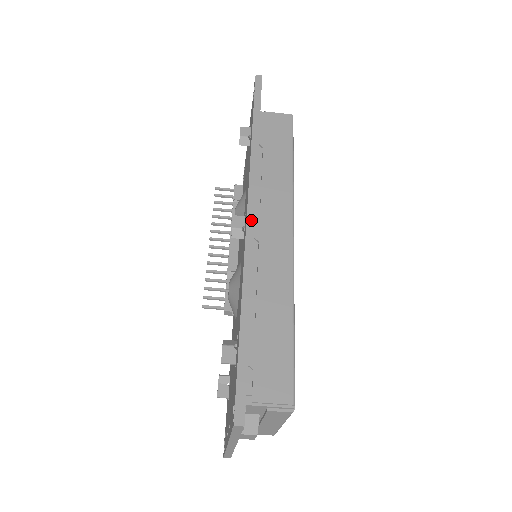
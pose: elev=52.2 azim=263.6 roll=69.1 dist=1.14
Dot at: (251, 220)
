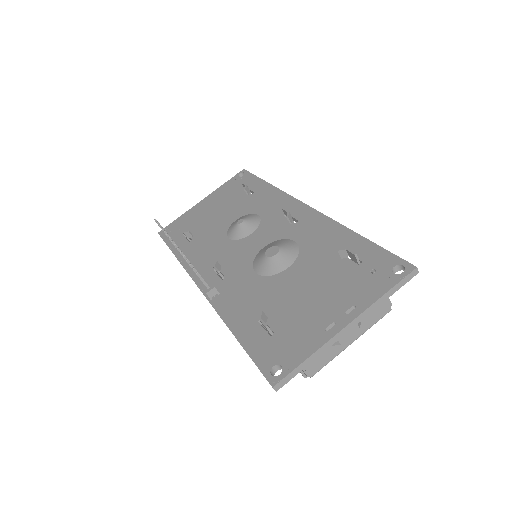
Dot at: (314, 210)
